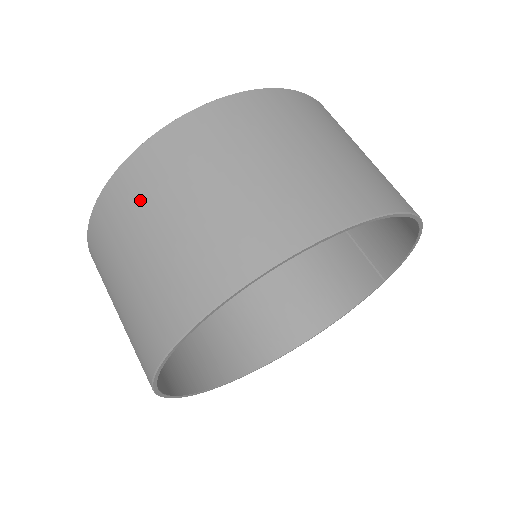
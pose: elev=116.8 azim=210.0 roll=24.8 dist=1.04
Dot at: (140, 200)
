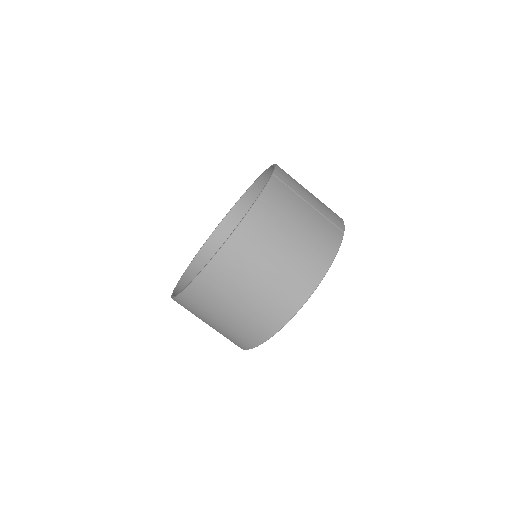
Dot at: occluded
